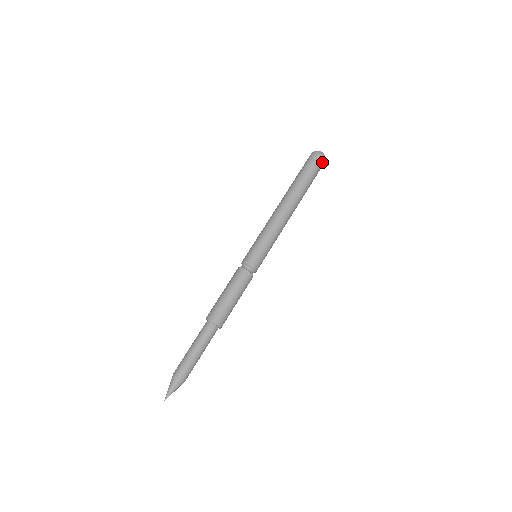
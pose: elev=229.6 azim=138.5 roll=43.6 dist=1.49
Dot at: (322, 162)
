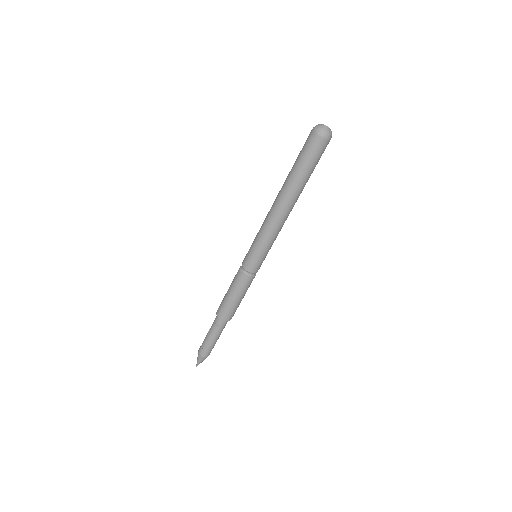
Dot at: (326, 144)
